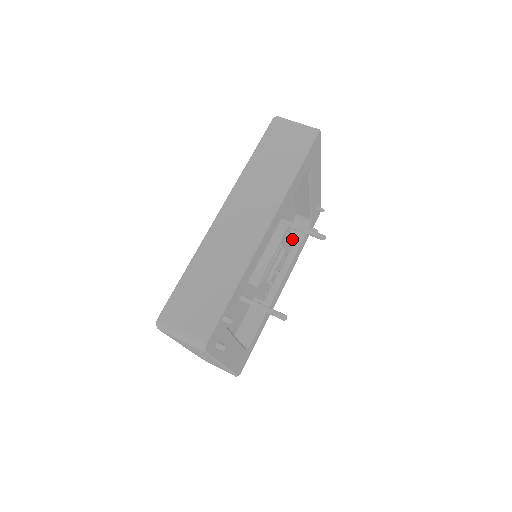
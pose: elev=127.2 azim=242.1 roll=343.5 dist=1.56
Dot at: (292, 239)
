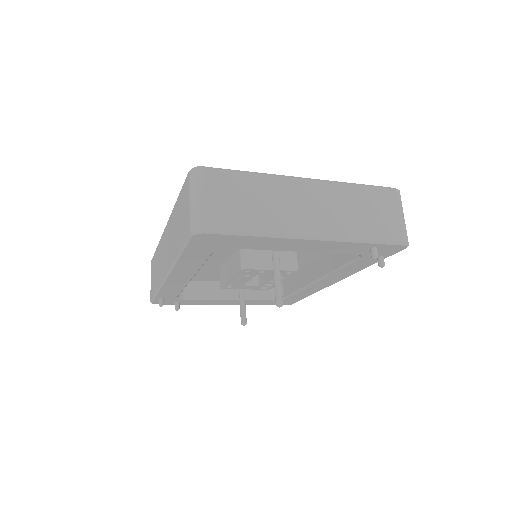
Dot at: occluded
